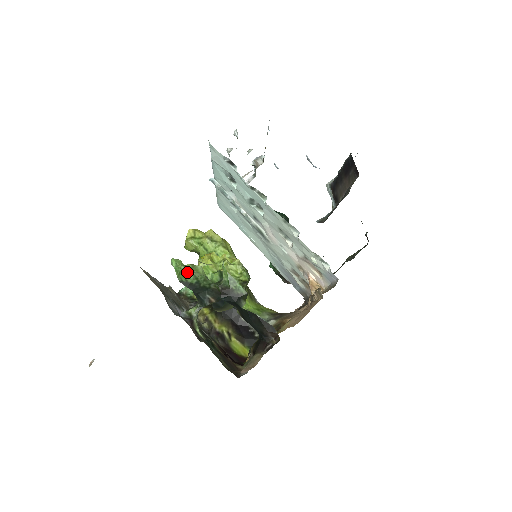
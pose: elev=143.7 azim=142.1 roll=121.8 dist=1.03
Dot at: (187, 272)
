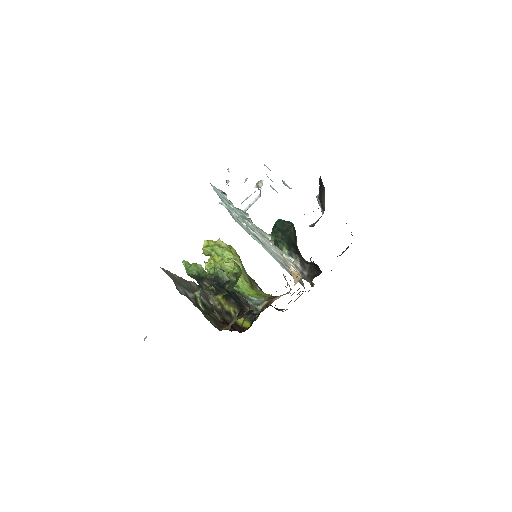
Dot at: (192, 268)
